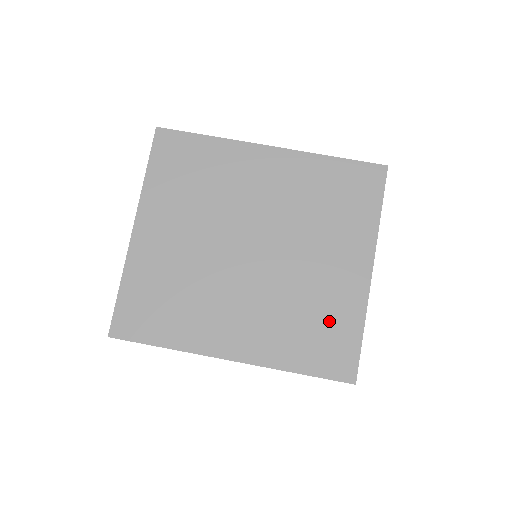
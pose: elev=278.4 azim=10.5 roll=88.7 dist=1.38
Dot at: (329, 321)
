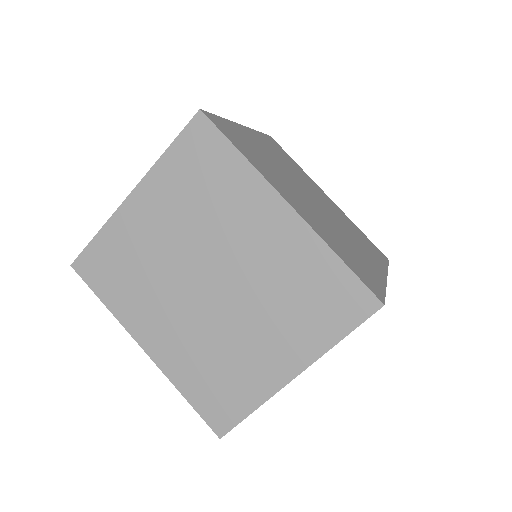
Dot at: (233, 384)
